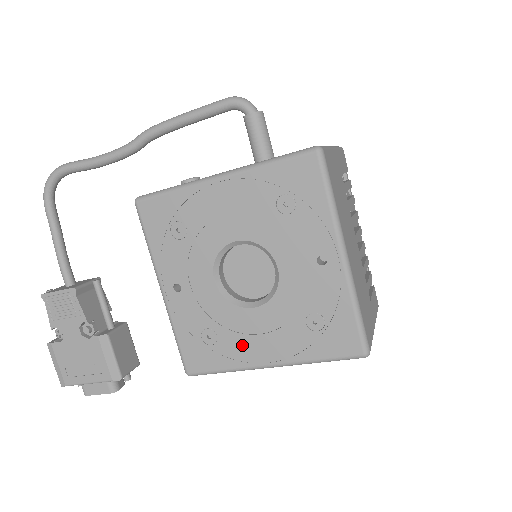
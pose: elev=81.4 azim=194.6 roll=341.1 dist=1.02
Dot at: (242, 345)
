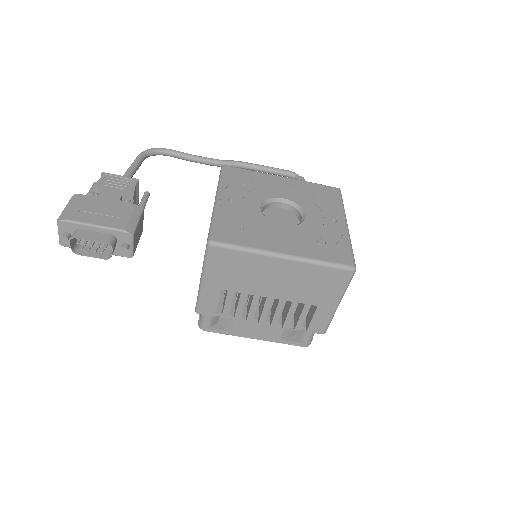
Dot at: (267, 238)
